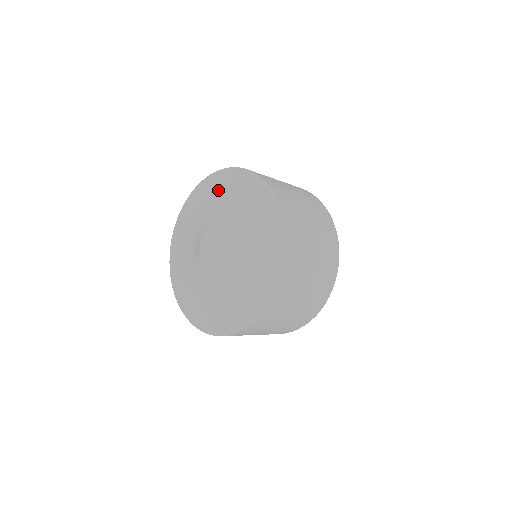
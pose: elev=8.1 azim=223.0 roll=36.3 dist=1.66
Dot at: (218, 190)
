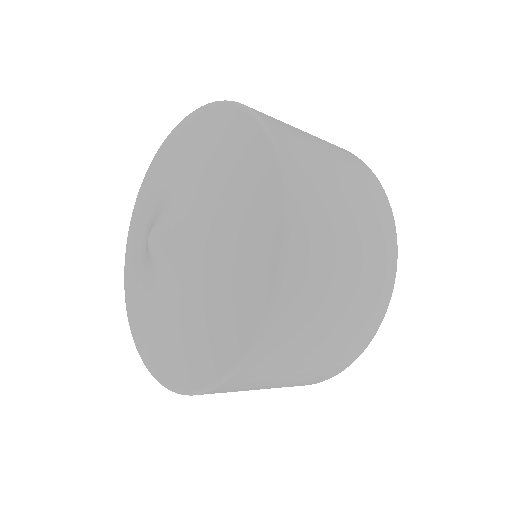
Dot at: (202, 139)
